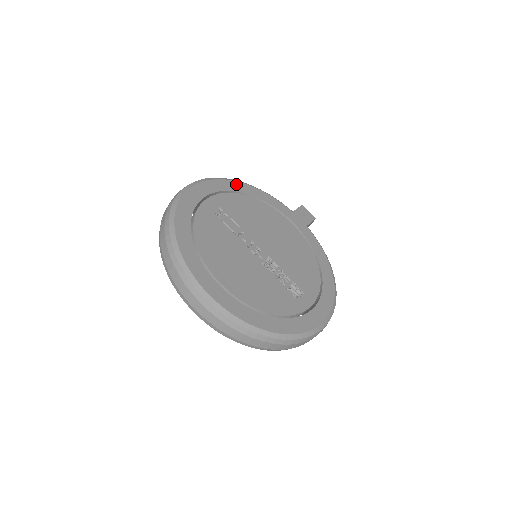
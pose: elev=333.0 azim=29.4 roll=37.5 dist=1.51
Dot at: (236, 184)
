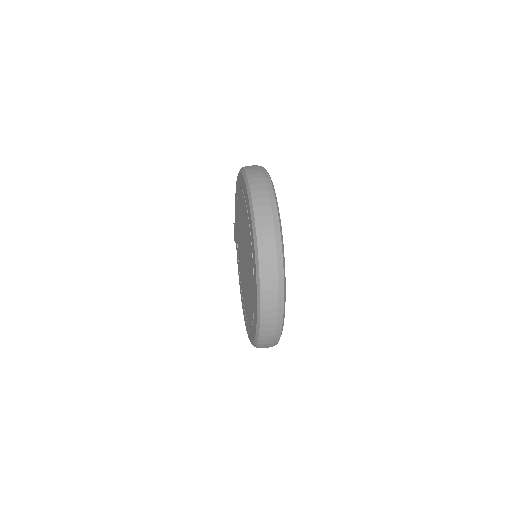
Dot at: occluded
